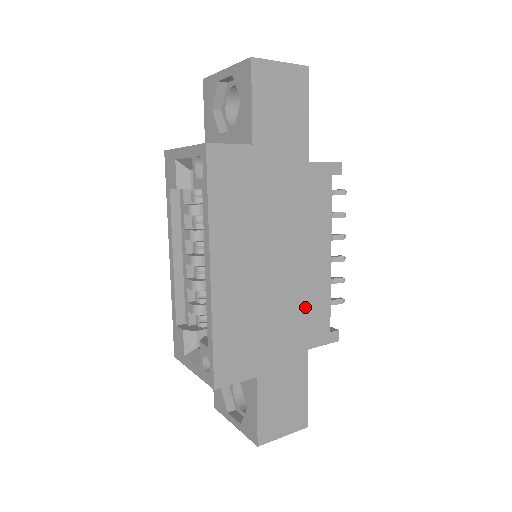
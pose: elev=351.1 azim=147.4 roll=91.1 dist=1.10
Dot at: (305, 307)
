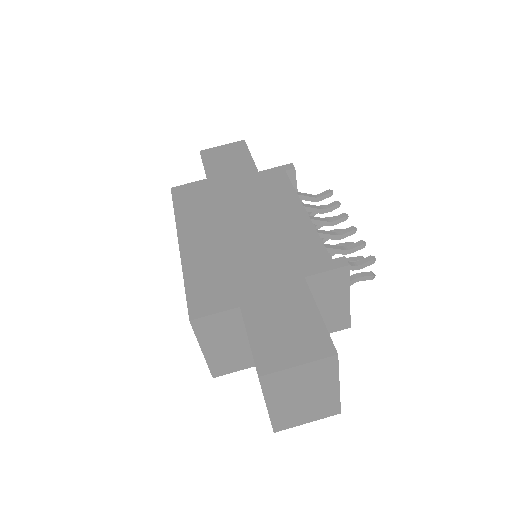
Dot at: (287, 247)
